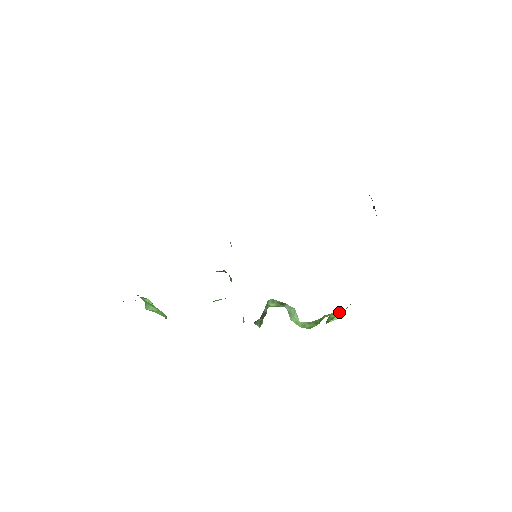
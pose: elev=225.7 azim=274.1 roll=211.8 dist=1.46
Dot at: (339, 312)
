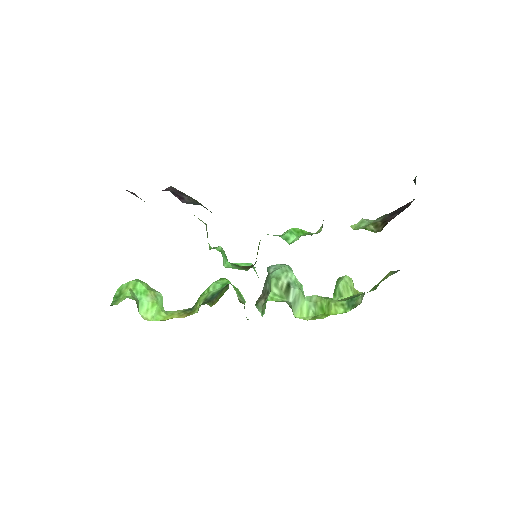
Dot at: (347, 307)
